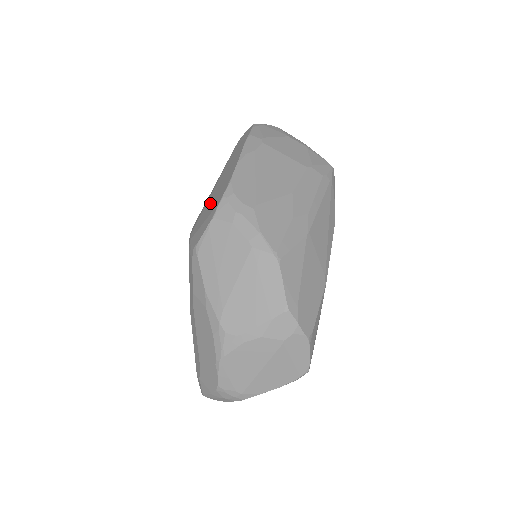
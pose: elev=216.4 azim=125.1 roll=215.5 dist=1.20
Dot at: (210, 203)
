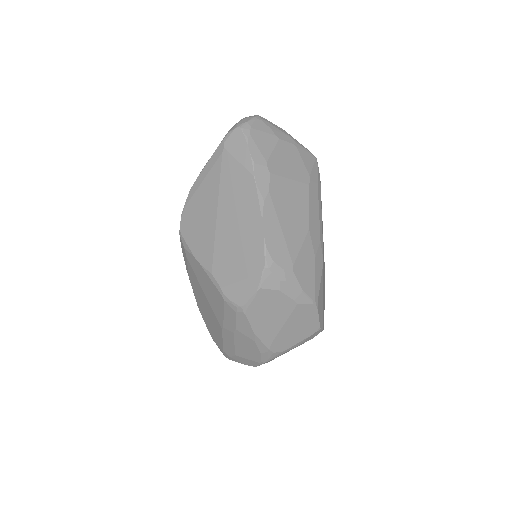
Dot at: (231, 250)
